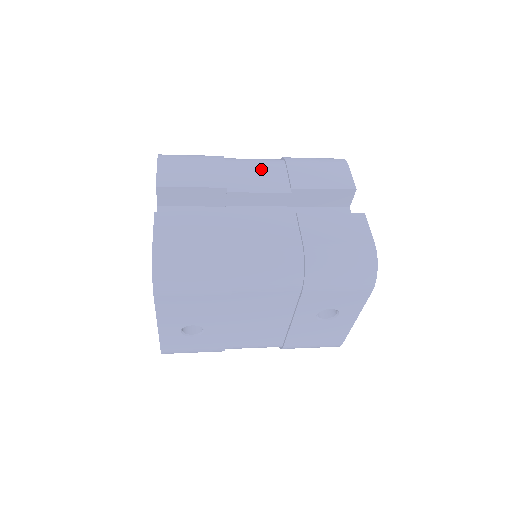
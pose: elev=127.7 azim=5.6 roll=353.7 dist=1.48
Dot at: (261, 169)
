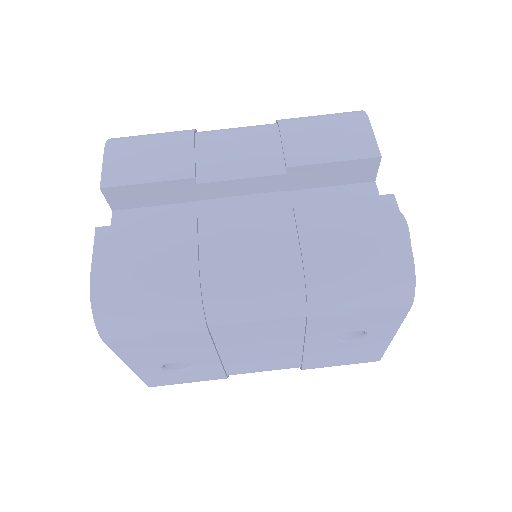
Dot at: (244, 143)
